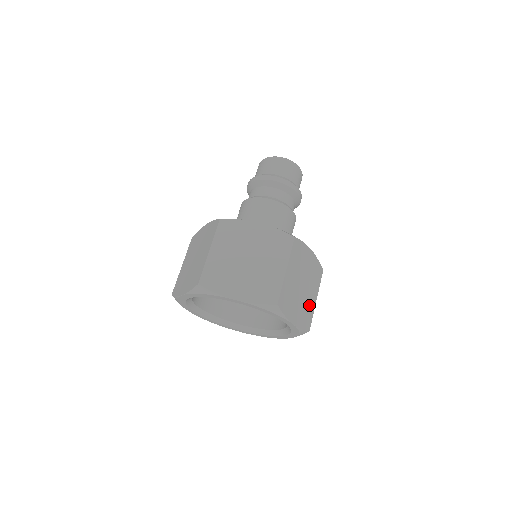
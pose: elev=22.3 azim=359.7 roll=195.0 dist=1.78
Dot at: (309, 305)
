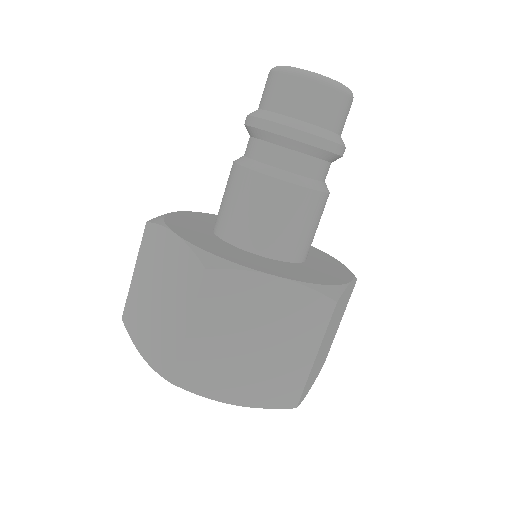
Dot at: (331, 341)
